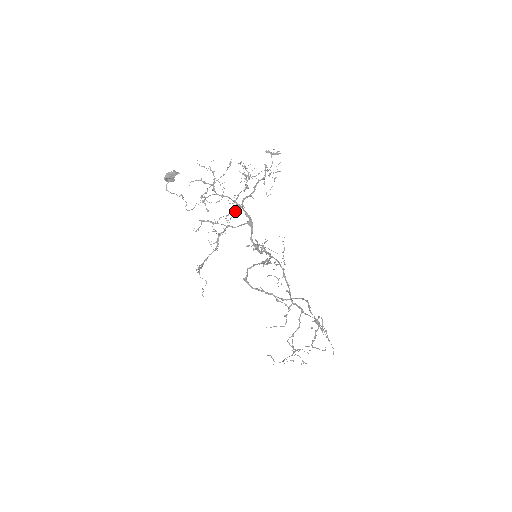
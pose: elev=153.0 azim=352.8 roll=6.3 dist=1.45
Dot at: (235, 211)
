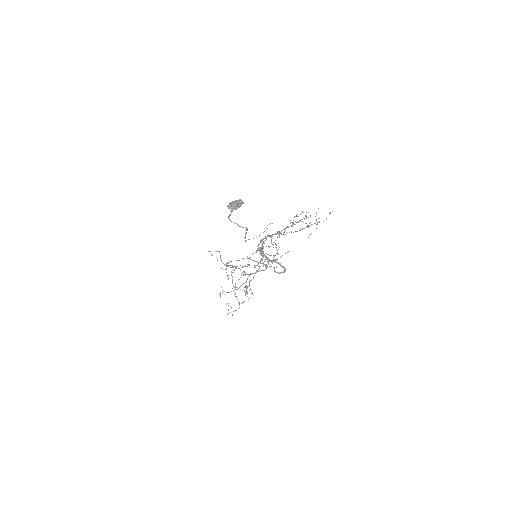
Dot at: (272, 236)
